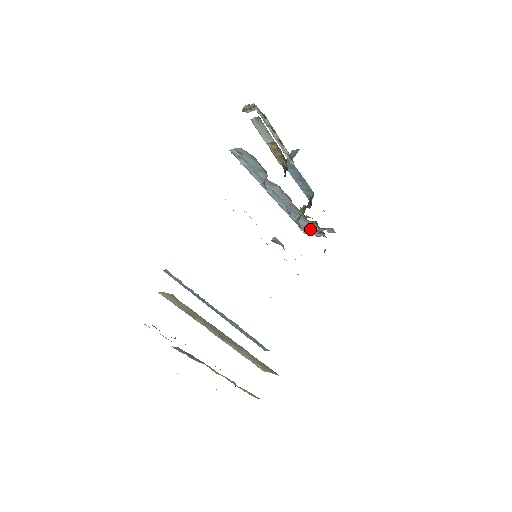
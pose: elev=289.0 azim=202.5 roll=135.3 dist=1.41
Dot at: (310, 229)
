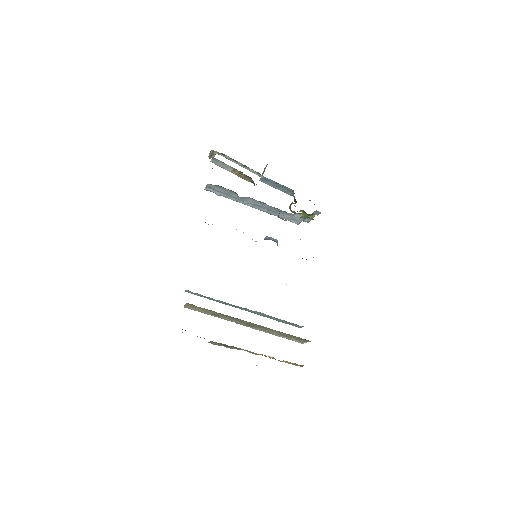
Dot at: (297, 219)
